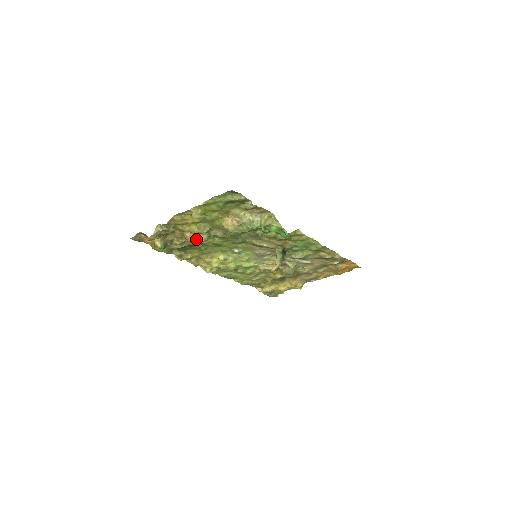
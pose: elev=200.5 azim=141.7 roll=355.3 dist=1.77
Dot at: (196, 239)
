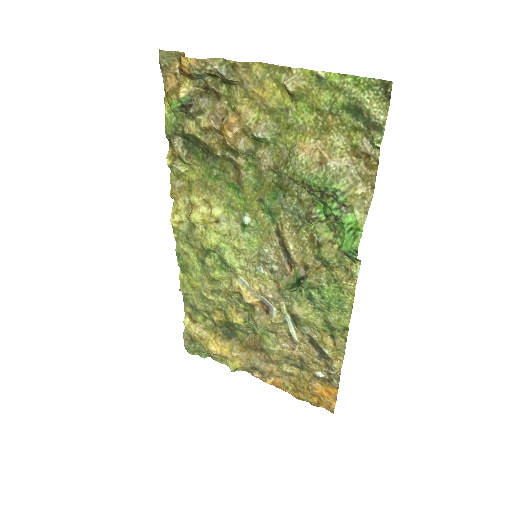
Dot at: (235, 135)
